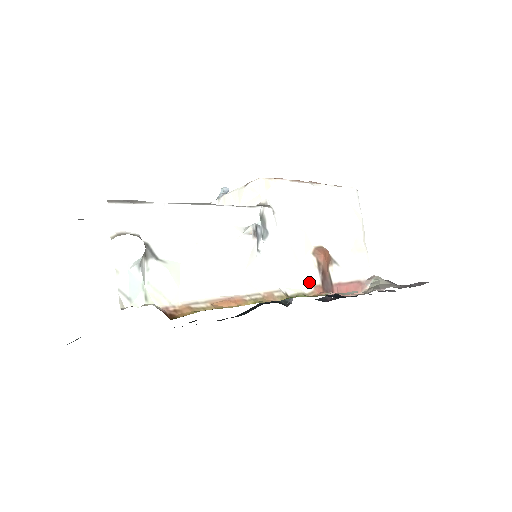
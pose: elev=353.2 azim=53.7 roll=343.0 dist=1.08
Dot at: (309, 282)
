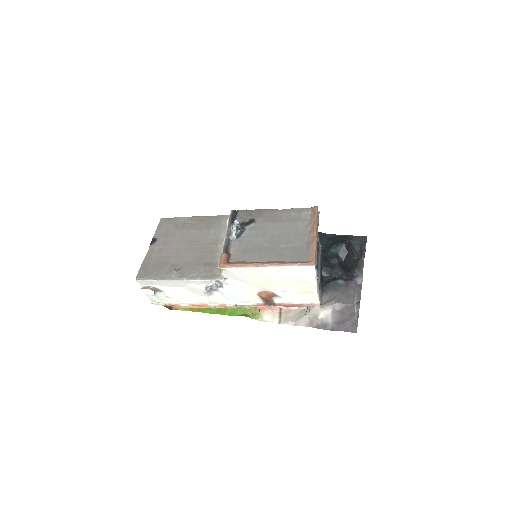
Dot at: (254, 302)
